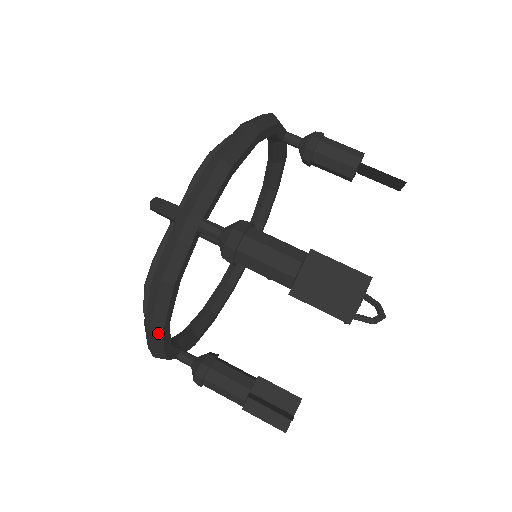
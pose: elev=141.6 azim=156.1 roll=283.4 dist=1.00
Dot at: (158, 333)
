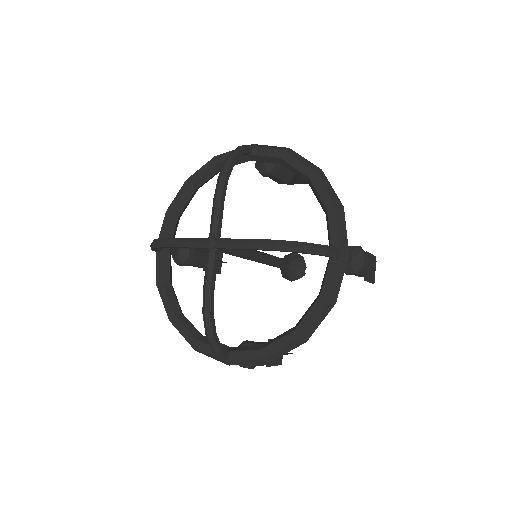
Dot at: occluded
